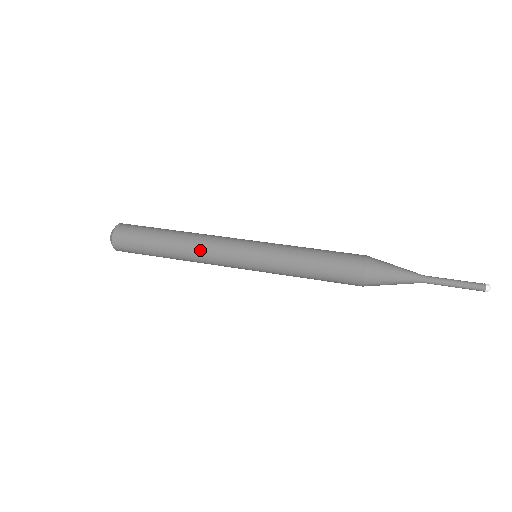
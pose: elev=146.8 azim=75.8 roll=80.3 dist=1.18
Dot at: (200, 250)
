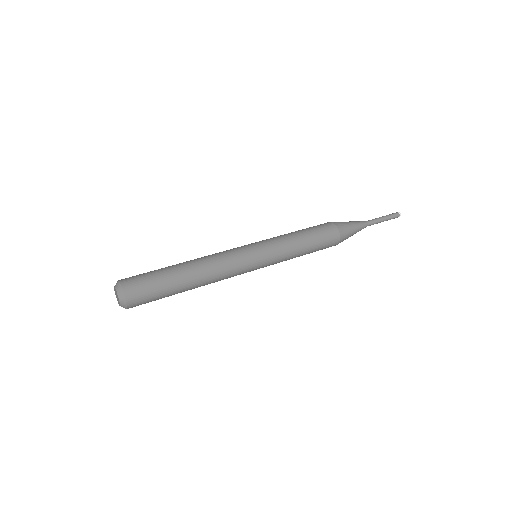
Dot at: (217, 281)
